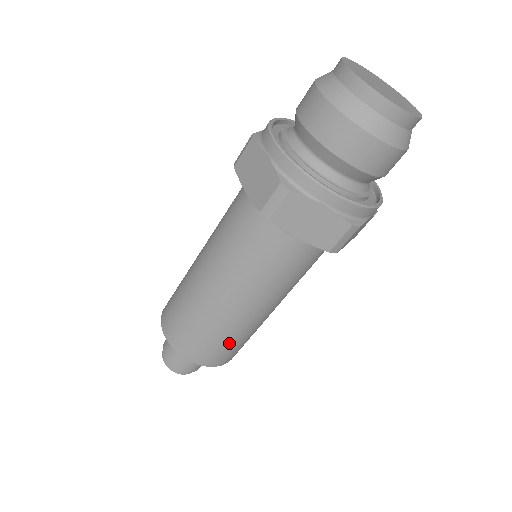
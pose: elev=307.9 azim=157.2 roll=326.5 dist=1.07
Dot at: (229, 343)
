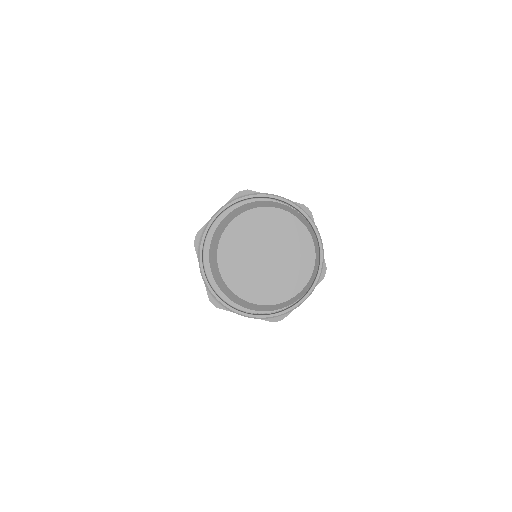
Dot at: occluded
